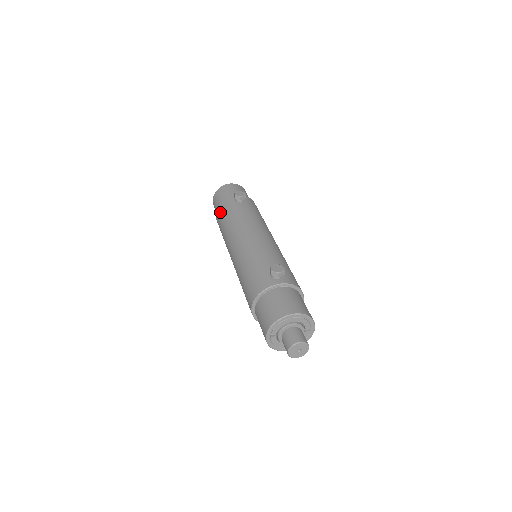
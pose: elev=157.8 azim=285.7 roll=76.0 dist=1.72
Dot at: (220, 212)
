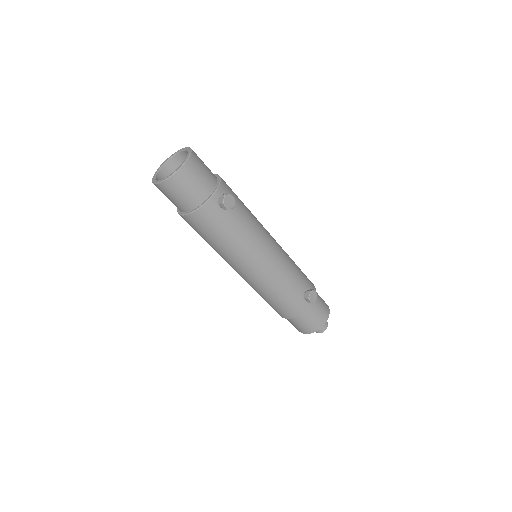
Dot at: (202, 223)
